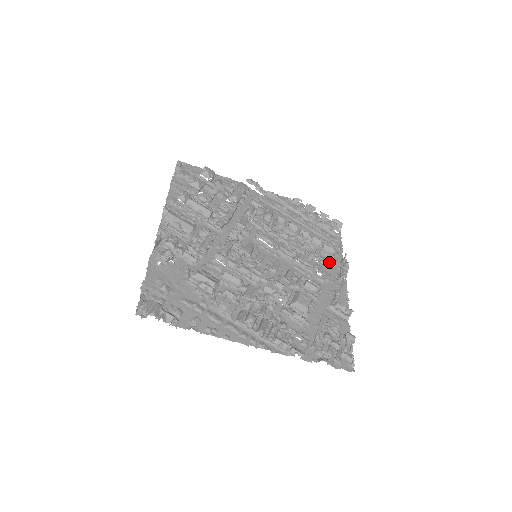
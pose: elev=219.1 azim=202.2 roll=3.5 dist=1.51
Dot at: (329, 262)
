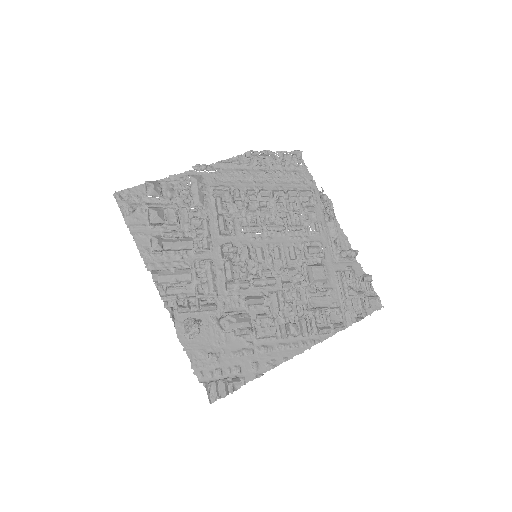
Dot at: (314, 209)
